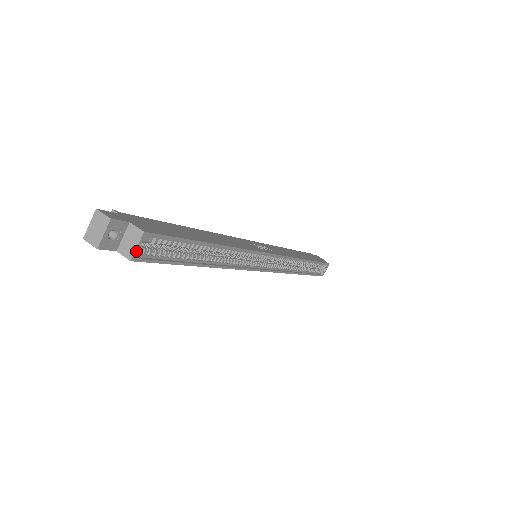
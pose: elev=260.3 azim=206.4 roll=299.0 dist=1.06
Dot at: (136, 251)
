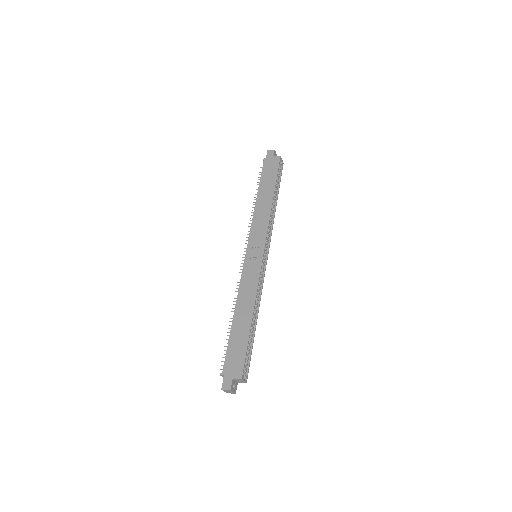
Dot at: (245, 381)
